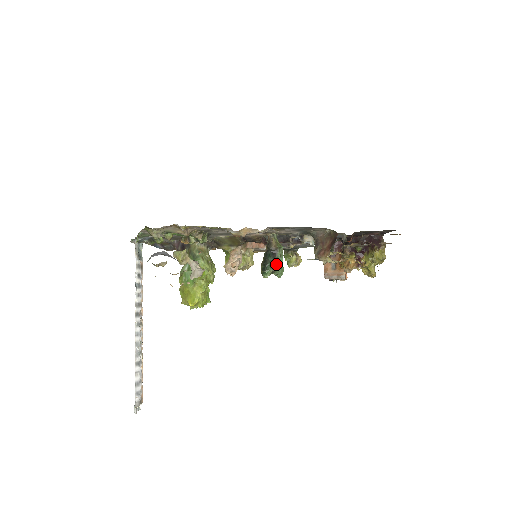
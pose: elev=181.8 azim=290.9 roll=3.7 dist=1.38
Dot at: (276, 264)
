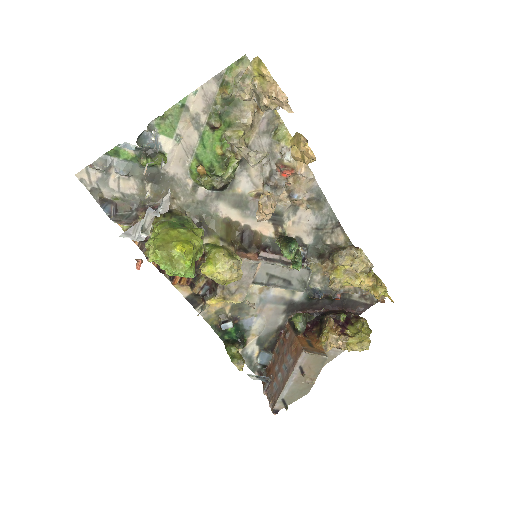
Dot at: (298, 249)
